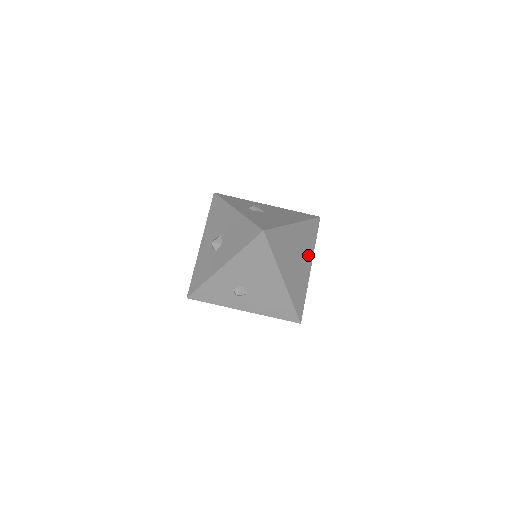
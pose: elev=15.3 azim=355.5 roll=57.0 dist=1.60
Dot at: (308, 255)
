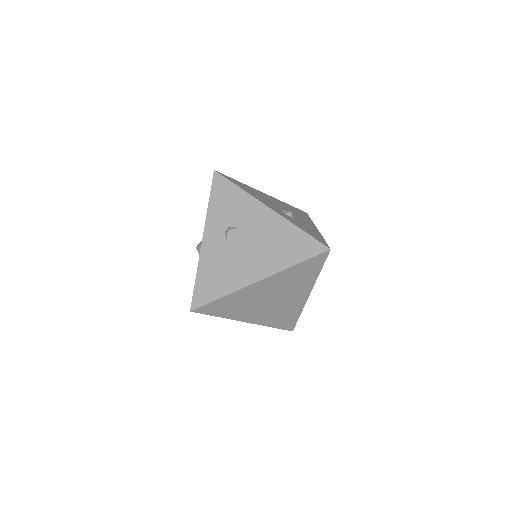
Dot at: (300, 289)
